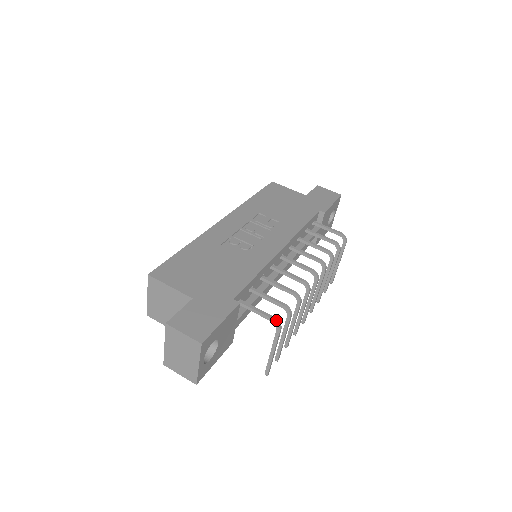
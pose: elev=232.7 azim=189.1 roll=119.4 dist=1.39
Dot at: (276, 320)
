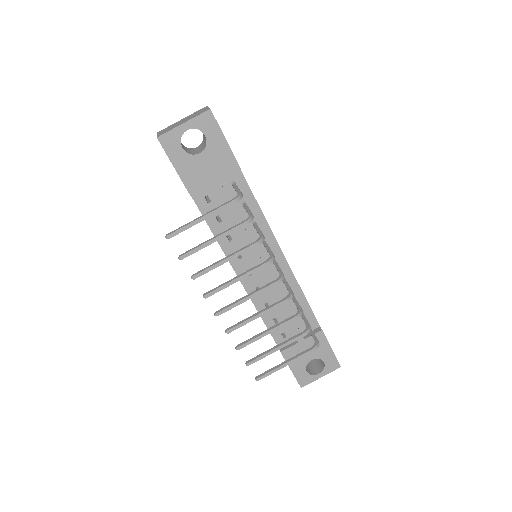
Dot at: (242, 195)
